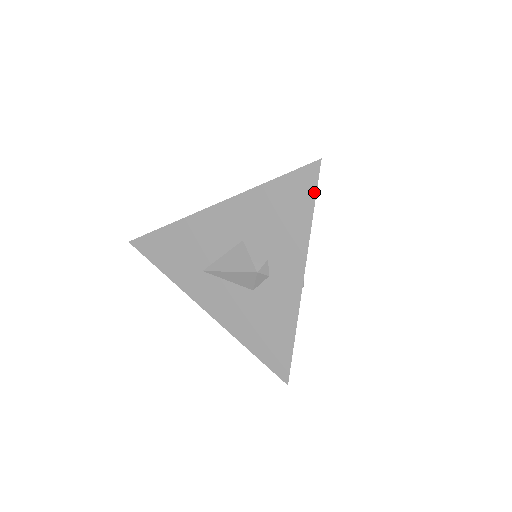
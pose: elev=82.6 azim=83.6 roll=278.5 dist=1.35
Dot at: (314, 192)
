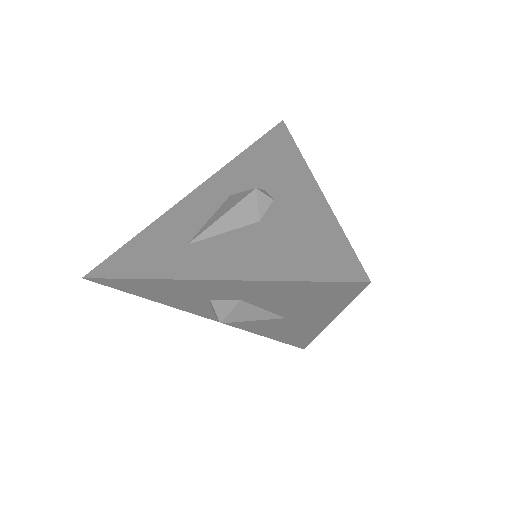
Dot at: (288, 134)
